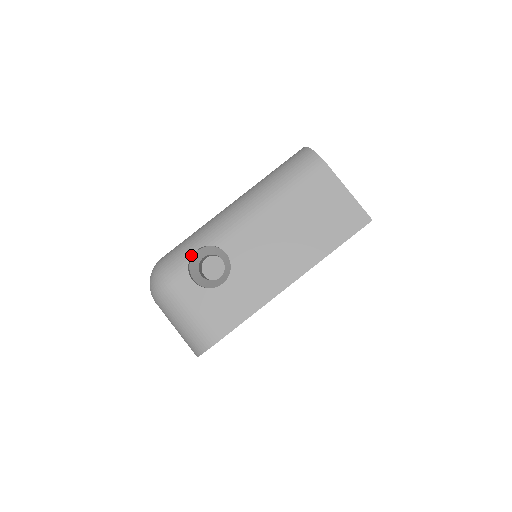
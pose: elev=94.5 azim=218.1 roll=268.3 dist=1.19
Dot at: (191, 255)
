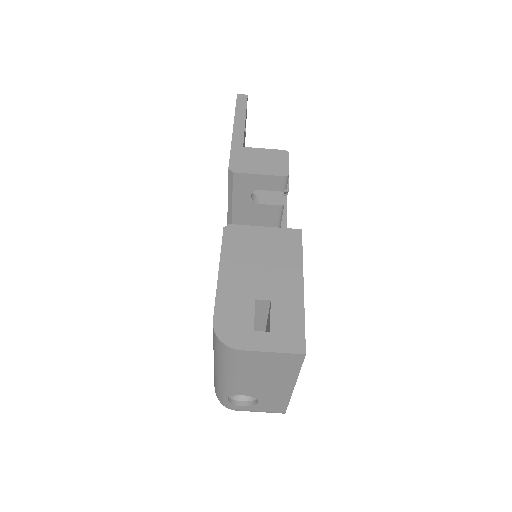
Dot at: (228, 400)
